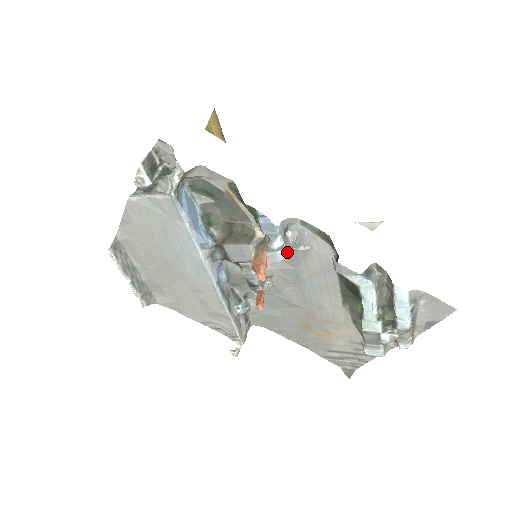
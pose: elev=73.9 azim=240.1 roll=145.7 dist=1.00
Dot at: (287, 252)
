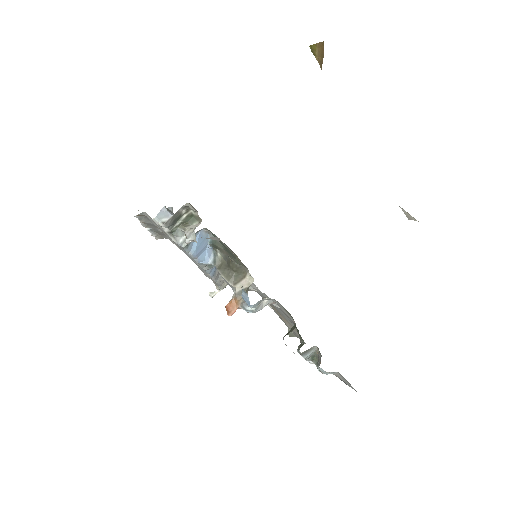
Dot at: occluded
